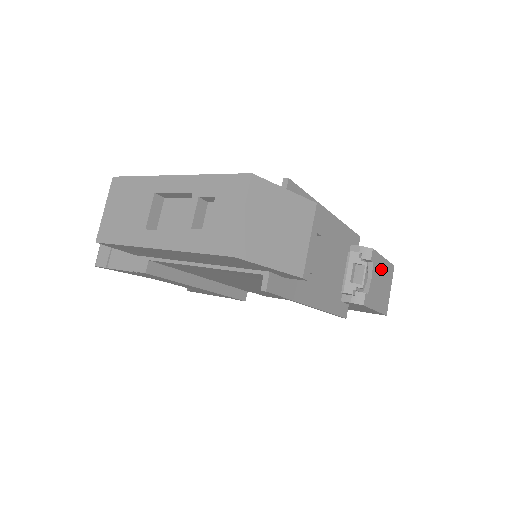
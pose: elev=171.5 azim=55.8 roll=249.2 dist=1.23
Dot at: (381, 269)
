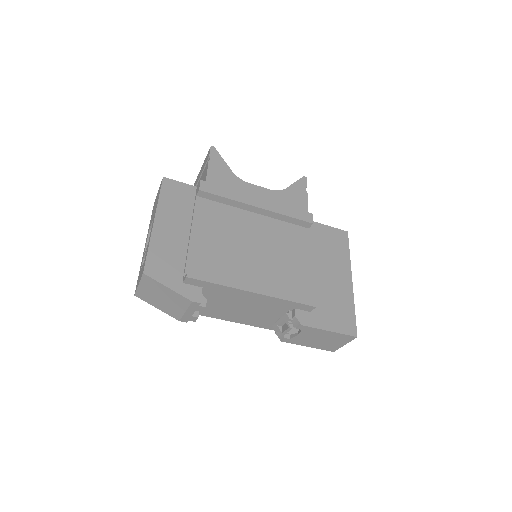
Dot at: (322, 334)
